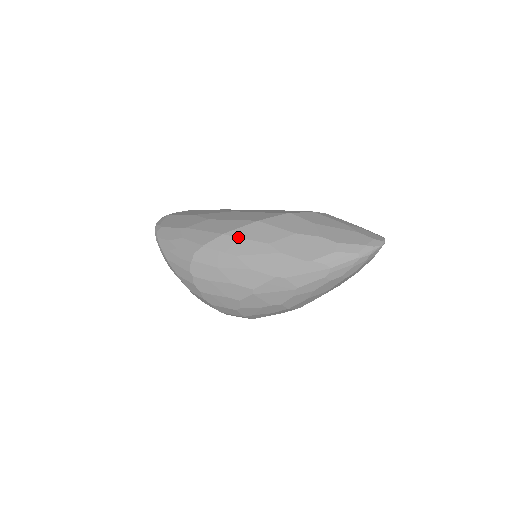
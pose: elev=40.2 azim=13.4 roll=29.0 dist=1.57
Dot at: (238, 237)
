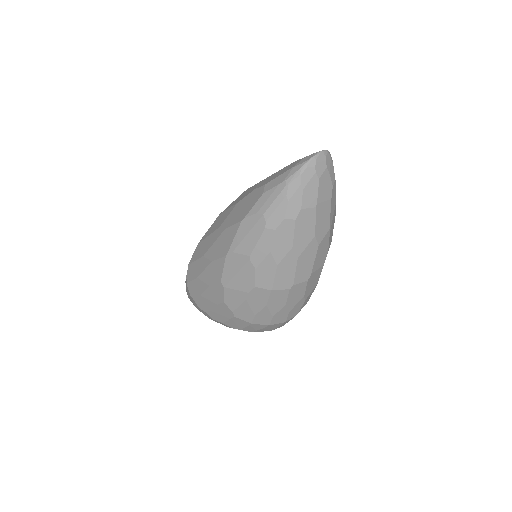
Dot at: (204, 238)
